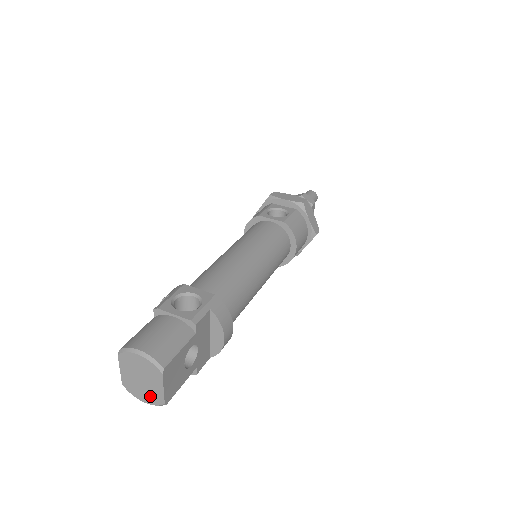
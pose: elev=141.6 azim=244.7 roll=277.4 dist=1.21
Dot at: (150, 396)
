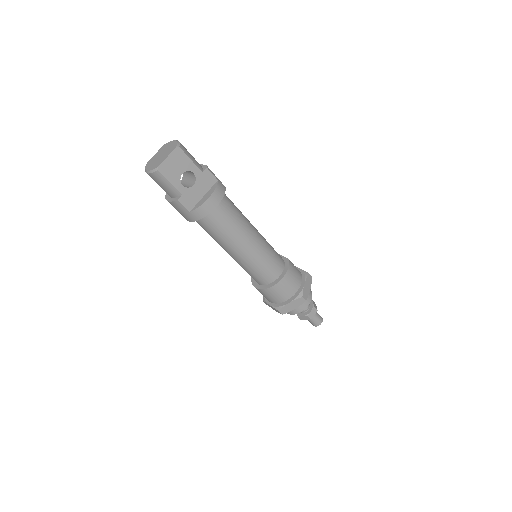
Dot at: (155, 165)
